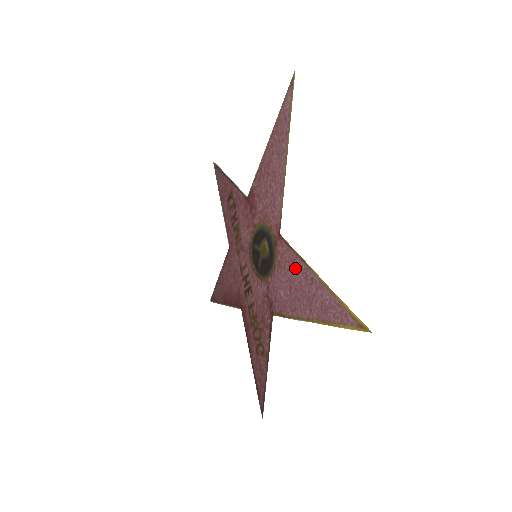
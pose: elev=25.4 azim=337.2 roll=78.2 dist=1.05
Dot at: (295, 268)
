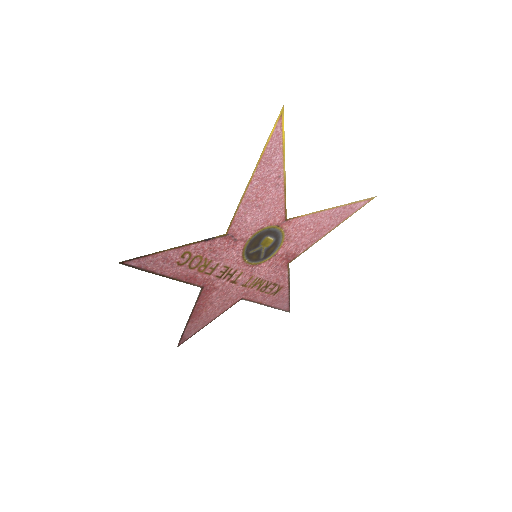
Dot at: (275, 199)
